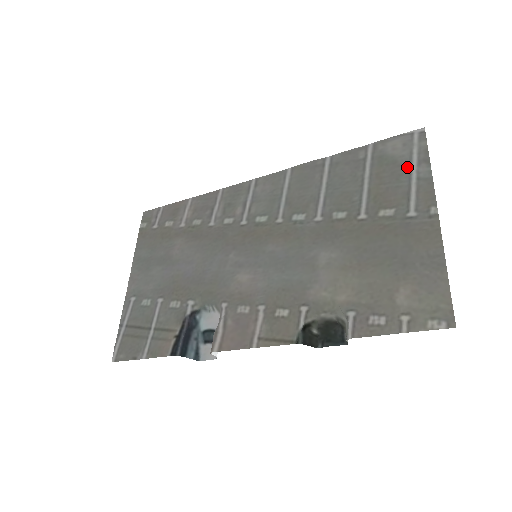
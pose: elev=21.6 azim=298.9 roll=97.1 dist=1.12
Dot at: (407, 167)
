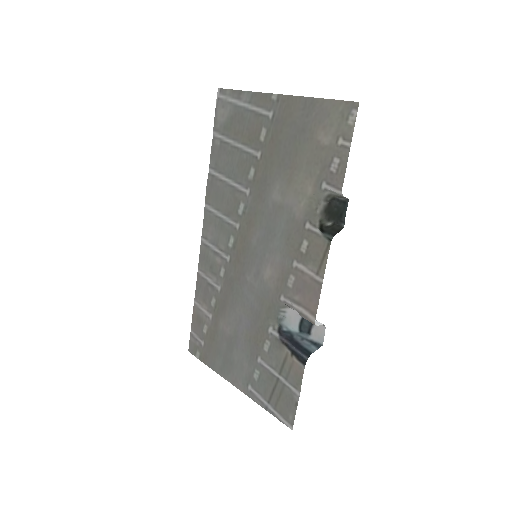
Dot at: (239, 109)
